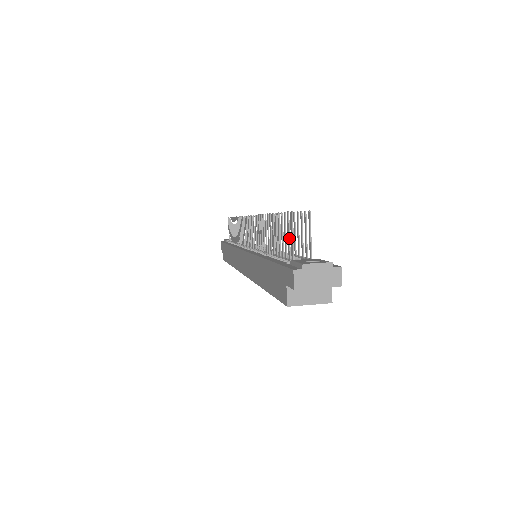
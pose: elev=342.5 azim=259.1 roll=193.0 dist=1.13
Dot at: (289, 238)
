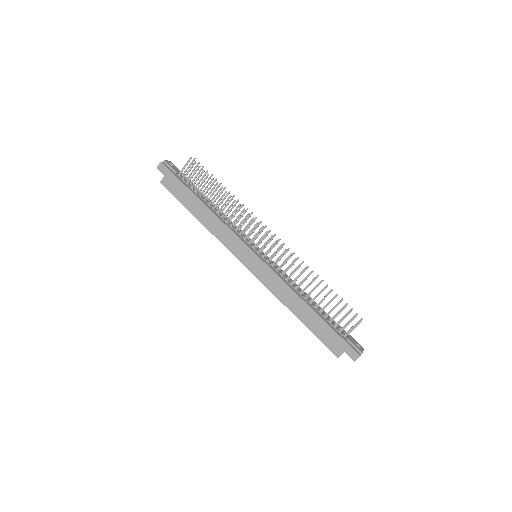
Dot at: occluded
